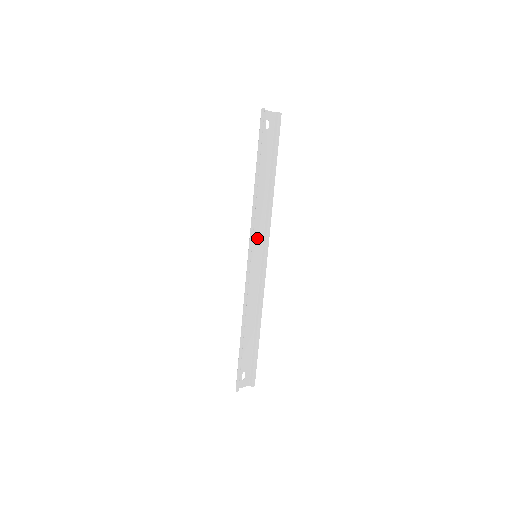
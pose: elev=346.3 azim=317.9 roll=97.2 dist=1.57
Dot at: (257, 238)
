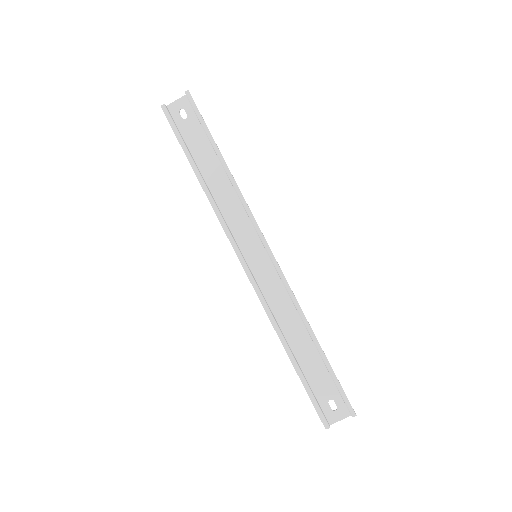
Dot at: (246, 235)
